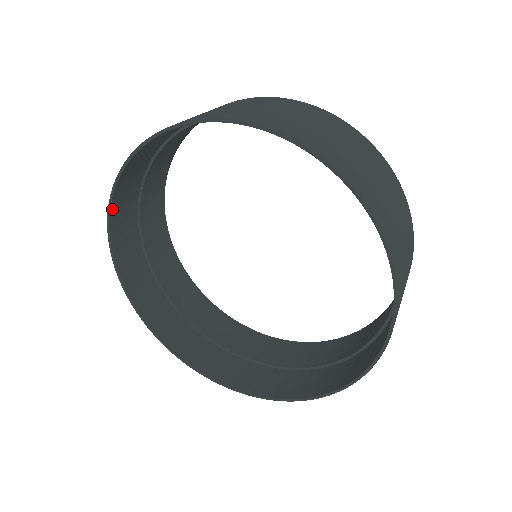
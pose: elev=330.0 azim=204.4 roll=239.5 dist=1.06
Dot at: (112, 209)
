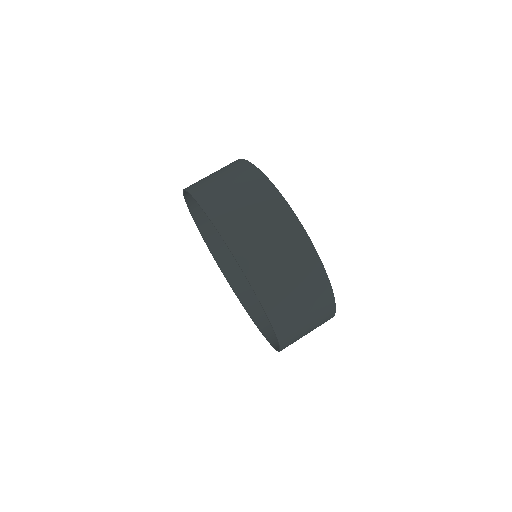
Dot at: occluded
